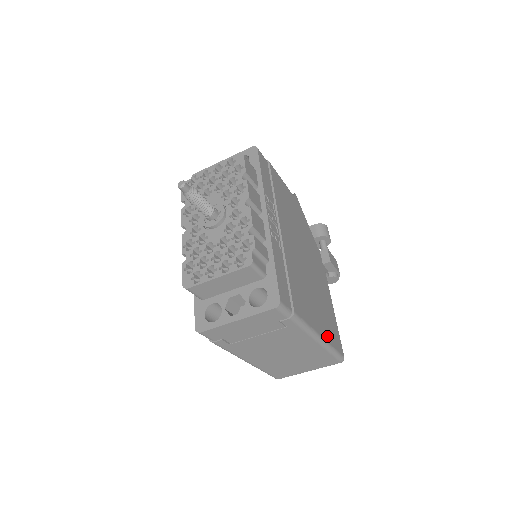
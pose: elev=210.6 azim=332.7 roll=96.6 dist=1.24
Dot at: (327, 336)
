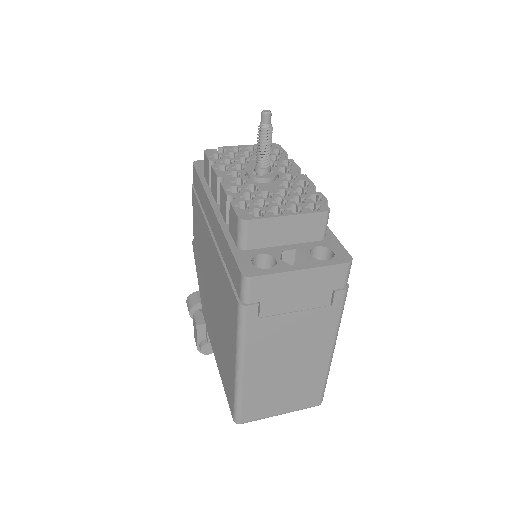
Dot at: occluded
